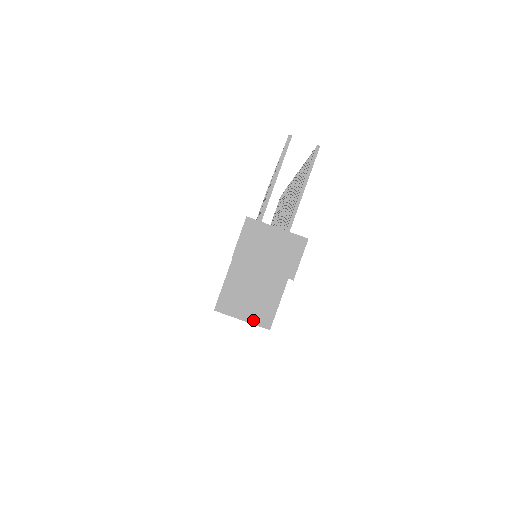
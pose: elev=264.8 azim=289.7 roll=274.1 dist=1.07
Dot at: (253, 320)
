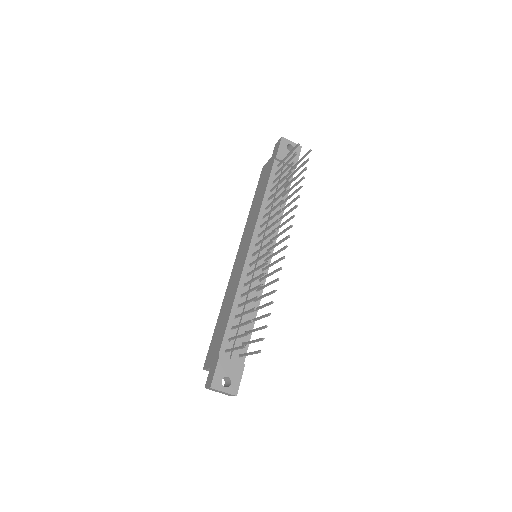
Dot at: occluded
